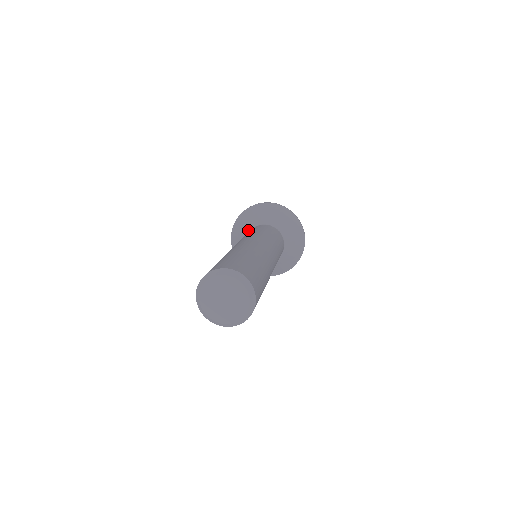
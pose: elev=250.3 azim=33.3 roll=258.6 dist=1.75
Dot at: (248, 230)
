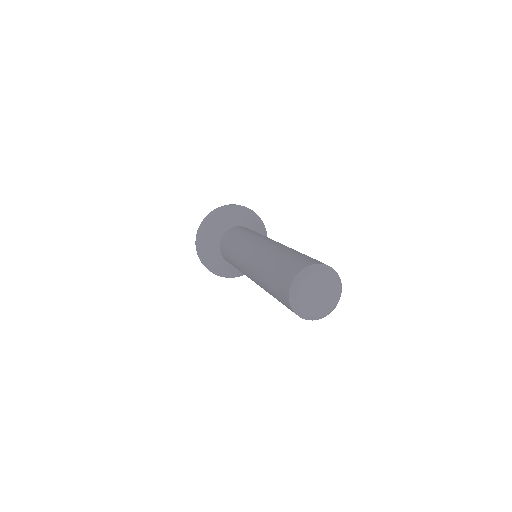
Dot at: (231, 225)
